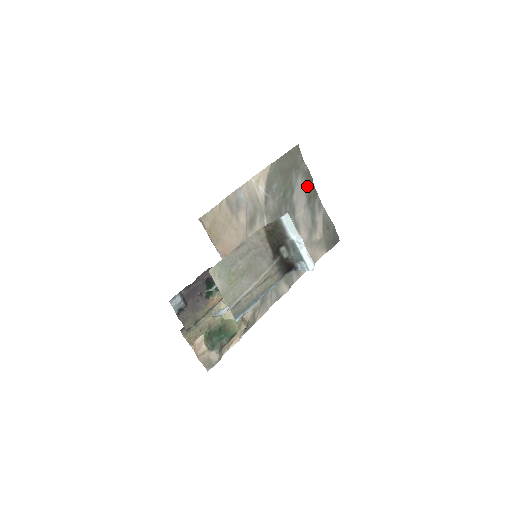
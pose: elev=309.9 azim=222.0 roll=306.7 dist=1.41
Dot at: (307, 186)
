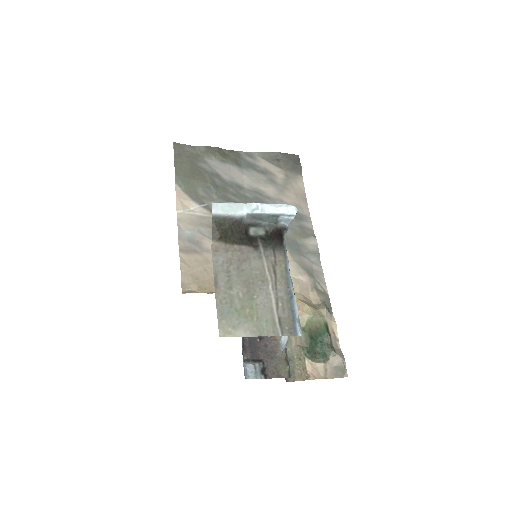
Dot at: (222, 158)
